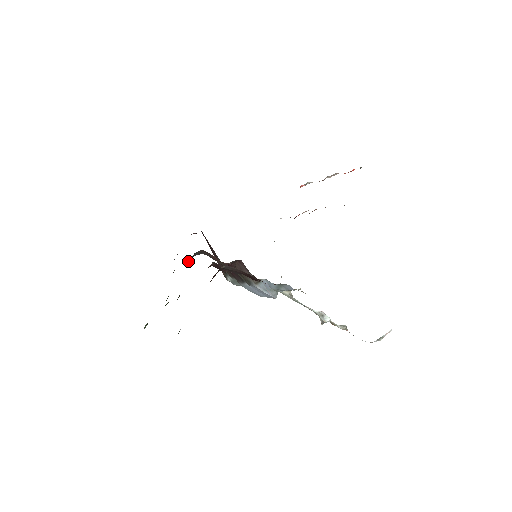
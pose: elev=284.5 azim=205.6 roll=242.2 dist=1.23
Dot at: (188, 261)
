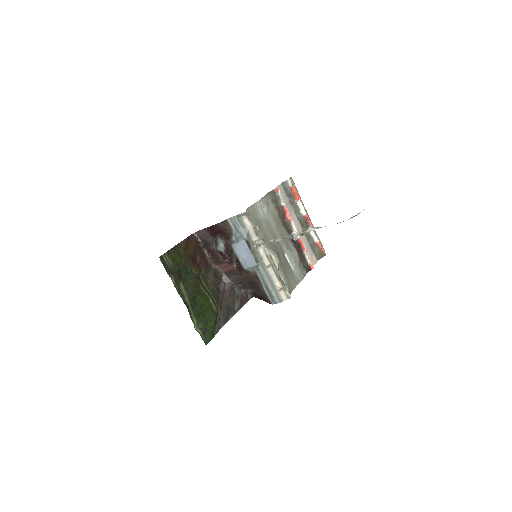
Dot at: (222, 287)
